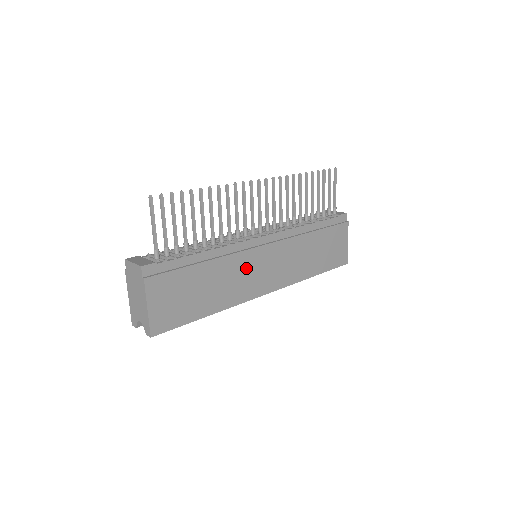
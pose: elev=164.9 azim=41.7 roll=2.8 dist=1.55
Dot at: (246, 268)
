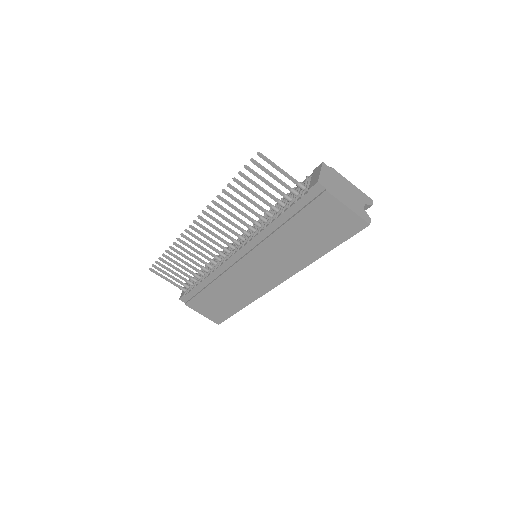
Dot at: (241, 278)
